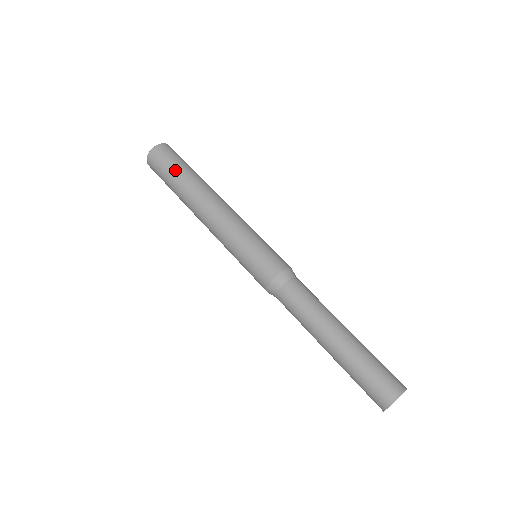
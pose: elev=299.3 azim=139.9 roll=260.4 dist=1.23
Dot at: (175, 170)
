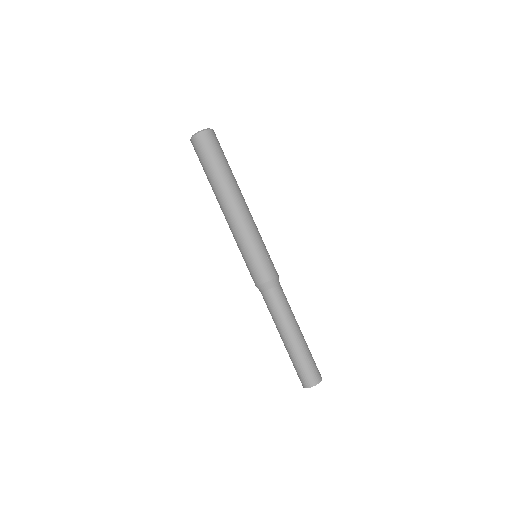
Dot at: (205, 168)
